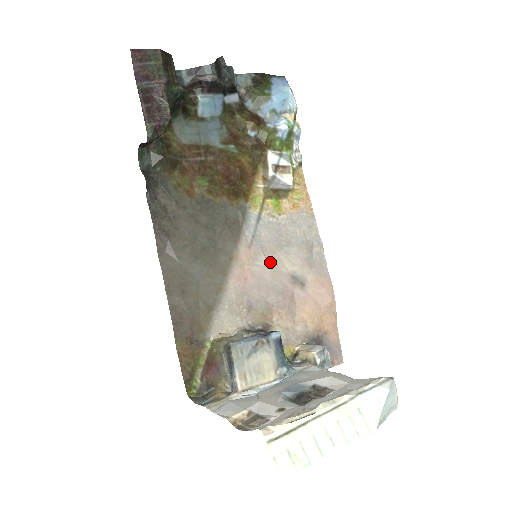
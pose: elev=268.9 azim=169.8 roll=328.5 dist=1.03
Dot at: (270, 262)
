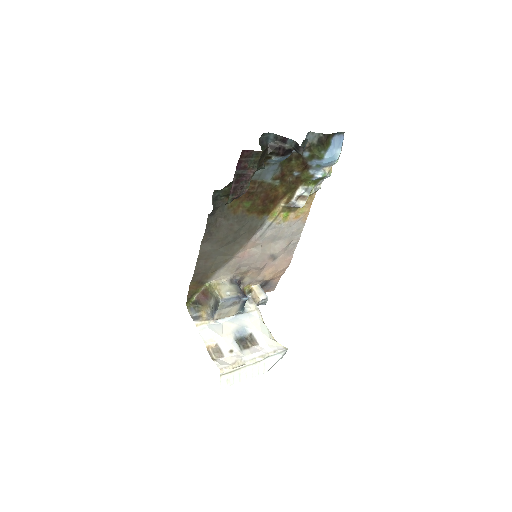
Dot at: (263, 249)
